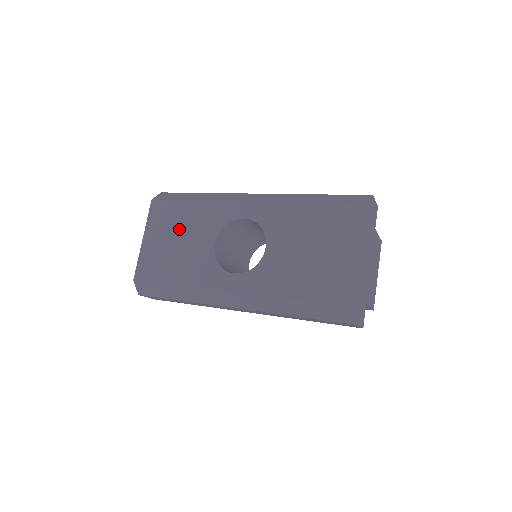
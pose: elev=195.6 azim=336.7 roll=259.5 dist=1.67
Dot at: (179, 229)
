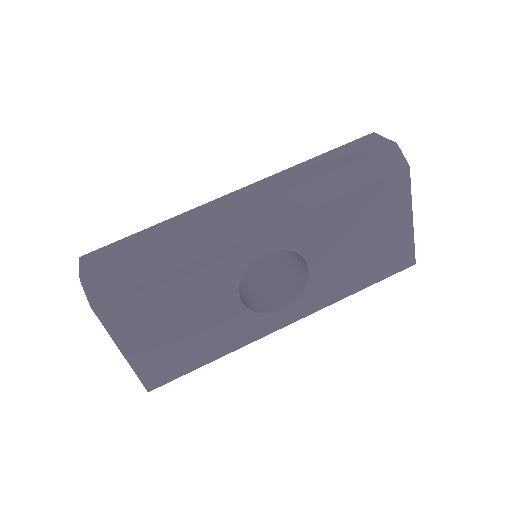
Dot at: (174, 313)
